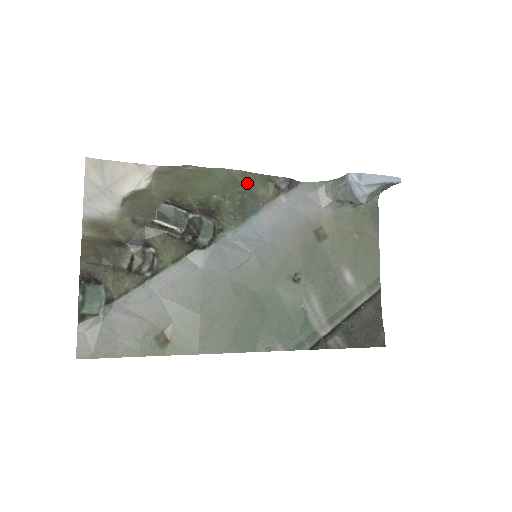
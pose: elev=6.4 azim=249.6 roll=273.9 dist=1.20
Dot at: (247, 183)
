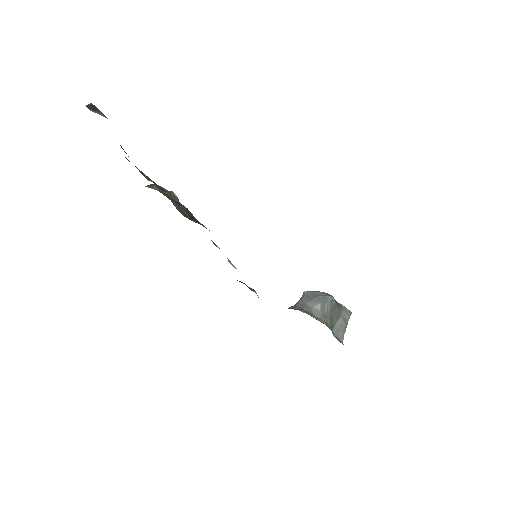
Dot at: occluded
